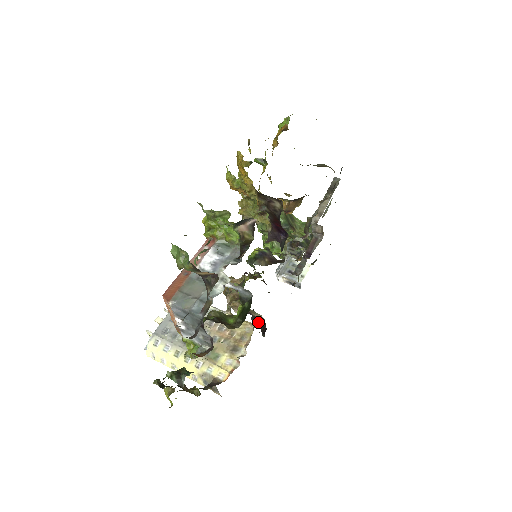
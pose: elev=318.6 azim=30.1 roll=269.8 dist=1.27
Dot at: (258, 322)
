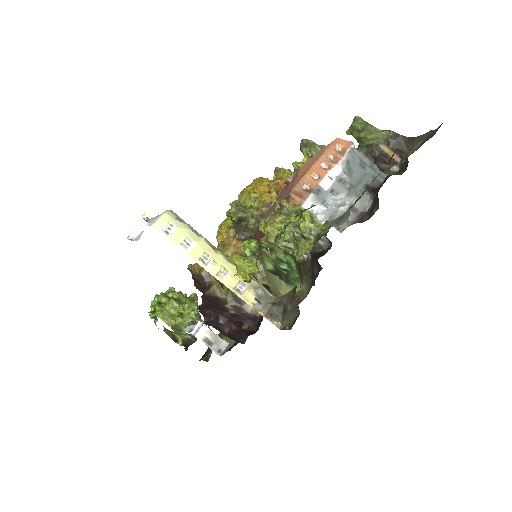
Dot at: (223, 332)
